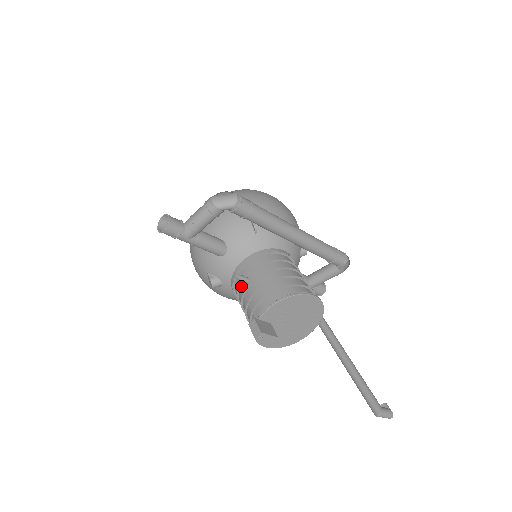
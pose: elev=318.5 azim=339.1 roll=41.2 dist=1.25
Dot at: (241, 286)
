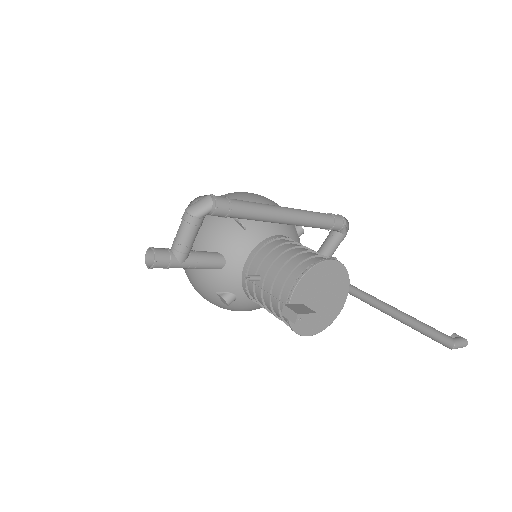
Dot at: (255, 287)
